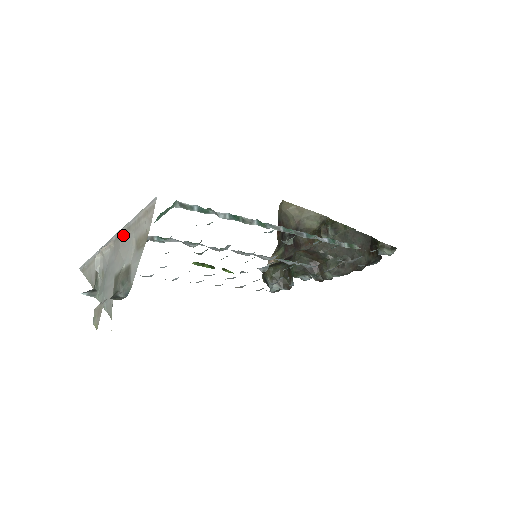
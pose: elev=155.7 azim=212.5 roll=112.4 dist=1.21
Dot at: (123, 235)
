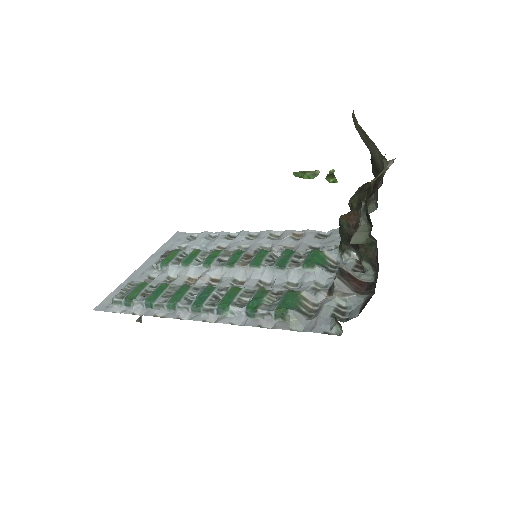
Dot at: occluded
